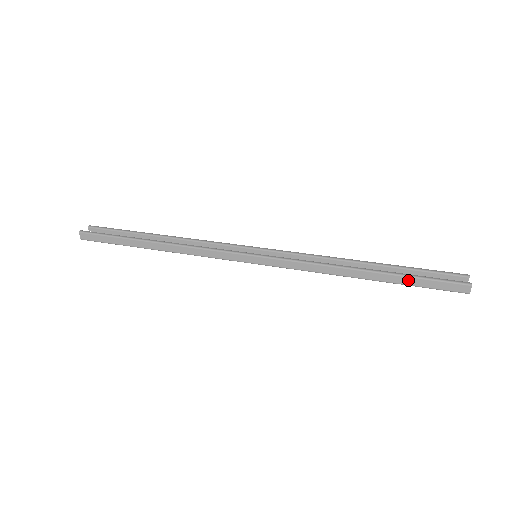
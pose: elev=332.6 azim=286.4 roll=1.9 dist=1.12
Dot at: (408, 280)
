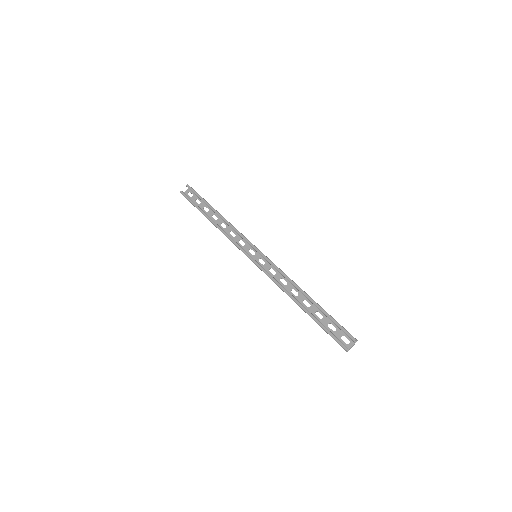
Dot at: (318, 324)
